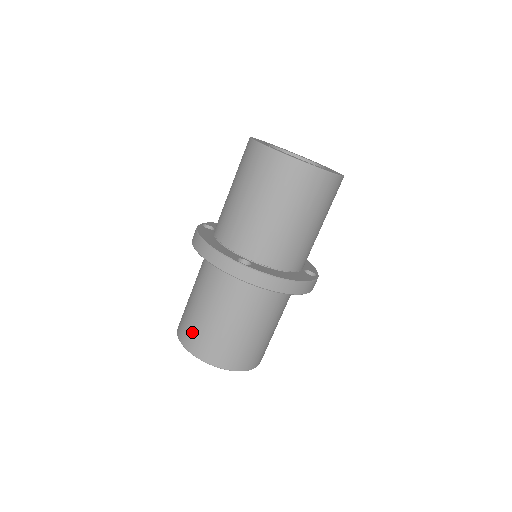
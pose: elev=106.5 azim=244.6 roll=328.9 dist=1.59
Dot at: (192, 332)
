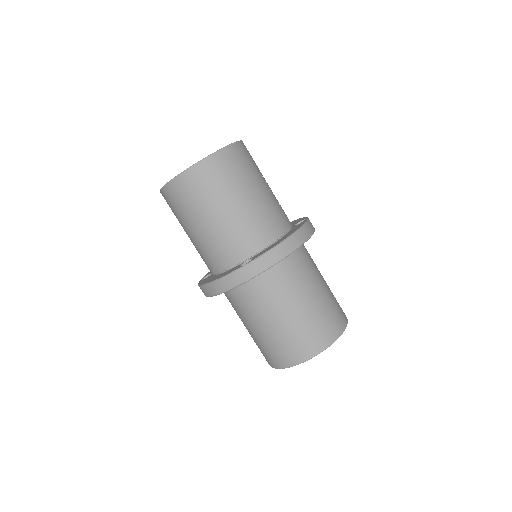
Dot at: (276, 352)
